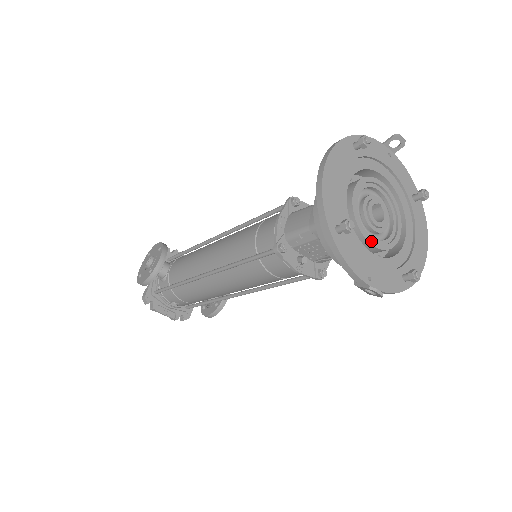
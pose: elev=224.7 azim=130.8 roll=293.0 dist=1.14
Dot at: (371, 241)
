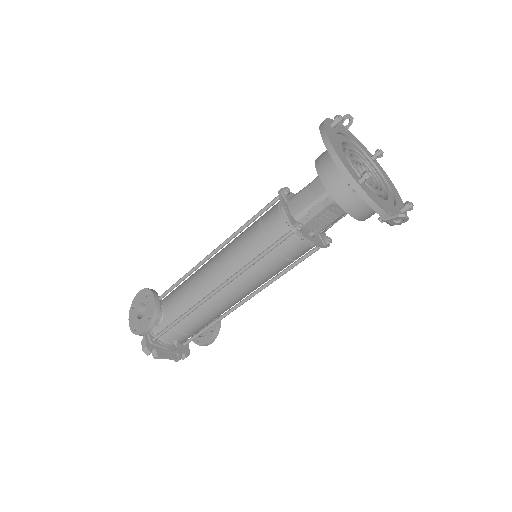
Dot at: (374, 189)
